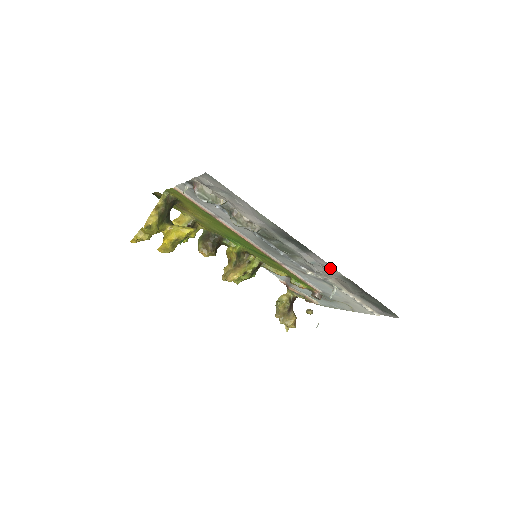
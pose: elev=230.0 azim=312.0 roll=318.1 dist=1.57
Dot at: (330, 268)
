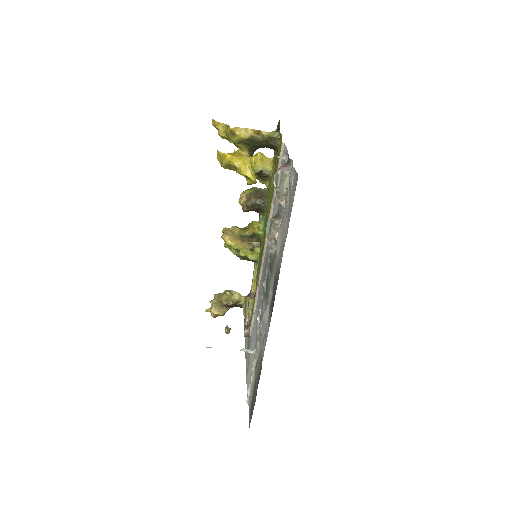
Dot at: (265, 342)
